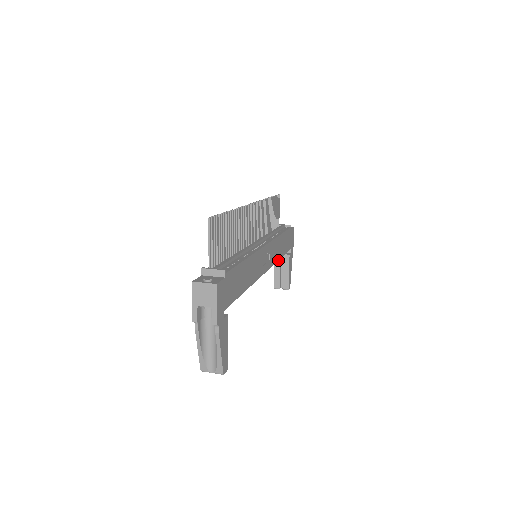
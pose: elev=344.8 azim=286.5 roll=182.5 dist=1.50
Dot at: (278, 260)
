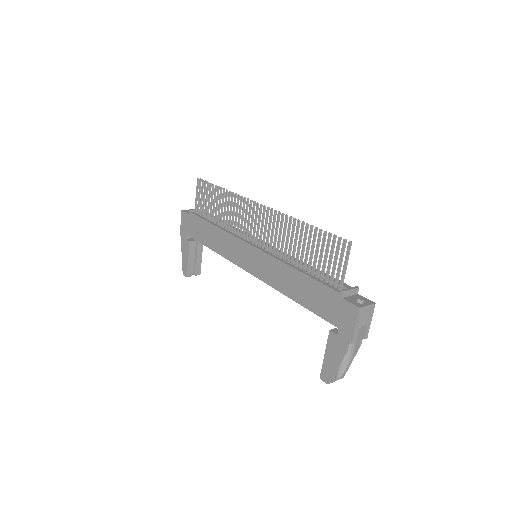
Dot at: occluded
